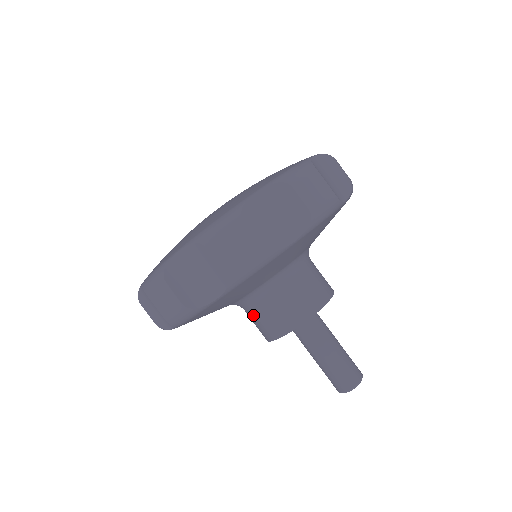
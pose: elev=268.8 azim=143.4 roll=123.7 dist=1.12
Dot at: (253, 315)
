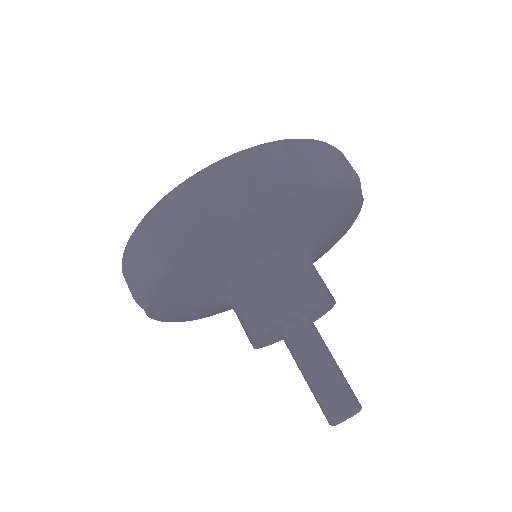
Dot at: (237, 315)
